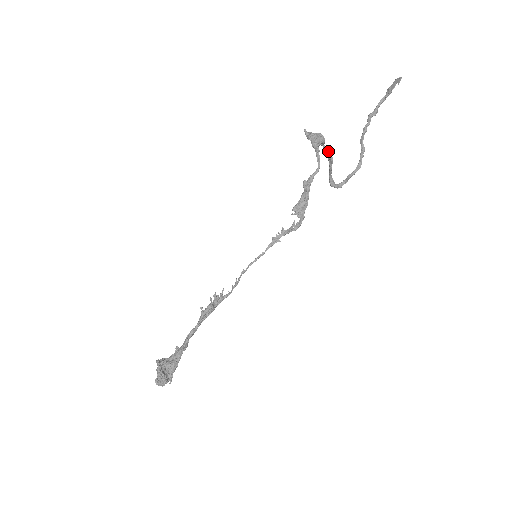
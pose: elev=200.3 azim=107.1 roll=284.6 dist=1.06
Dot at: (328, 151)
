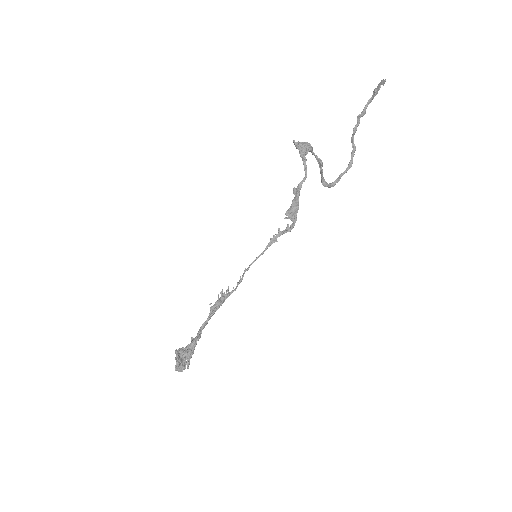
Dot at: (317, 156)
